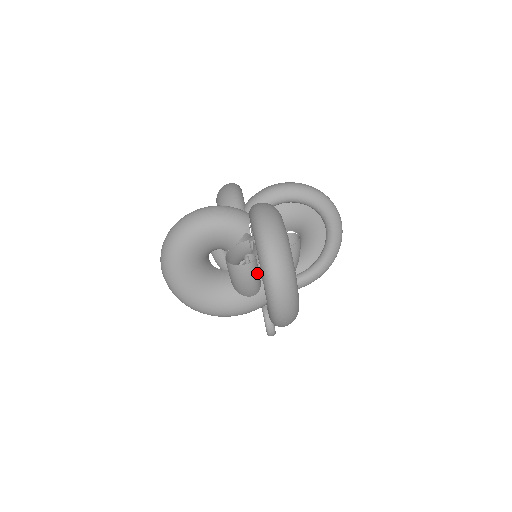
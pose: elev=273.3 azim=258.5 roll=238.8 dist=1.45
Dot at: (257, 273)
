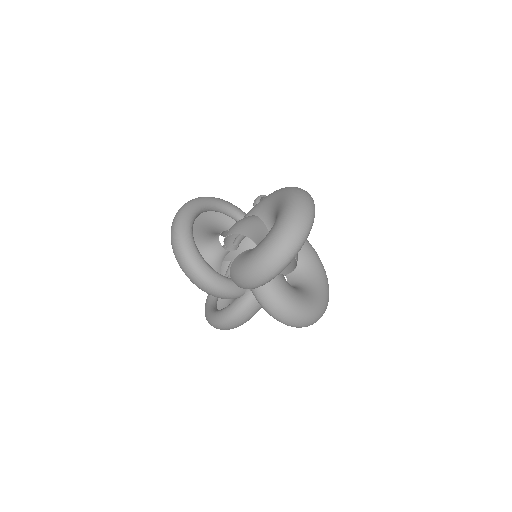
Dot at: occluded
